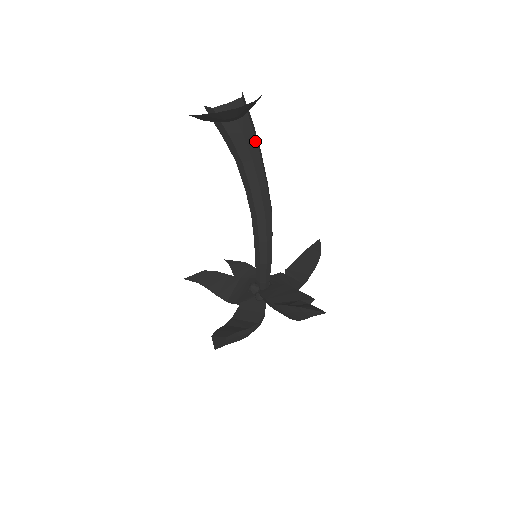
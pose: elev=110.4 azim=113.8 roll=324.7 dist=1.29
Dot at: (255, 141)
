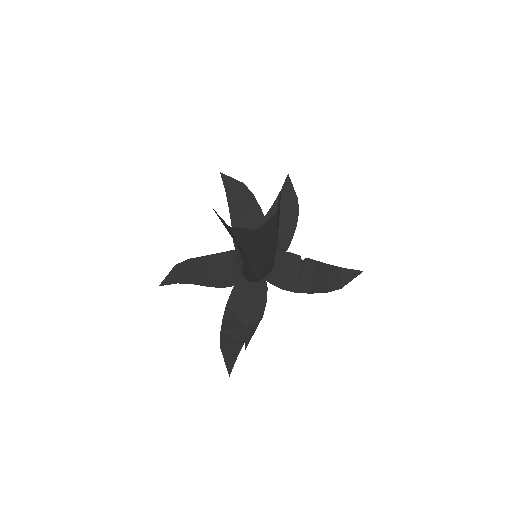
Dot at: (260, 254)
